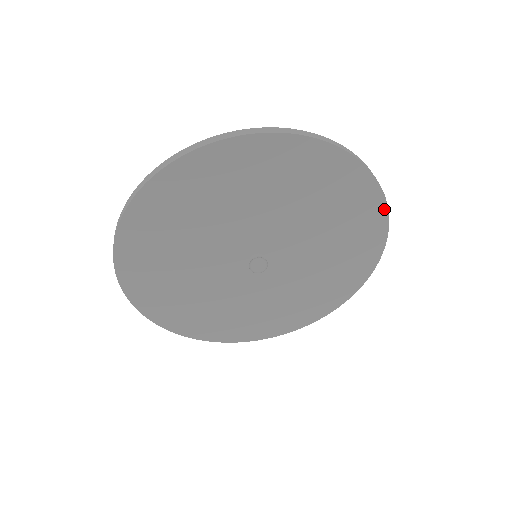
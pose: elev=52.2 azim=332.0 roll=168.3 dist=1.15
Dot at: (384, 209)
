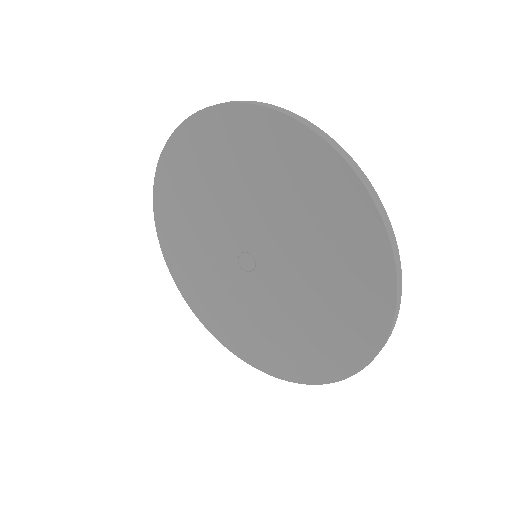
Dot at: (375, 215)
